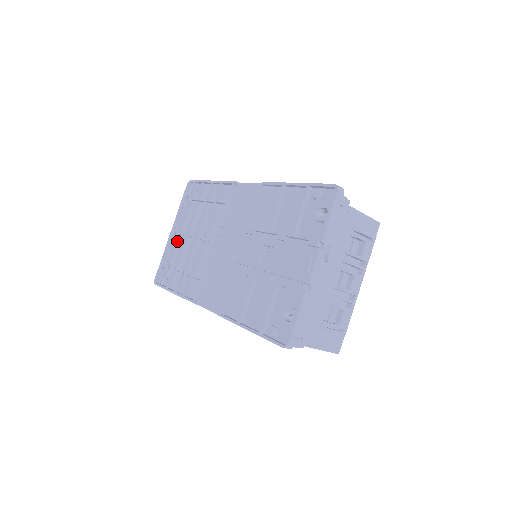
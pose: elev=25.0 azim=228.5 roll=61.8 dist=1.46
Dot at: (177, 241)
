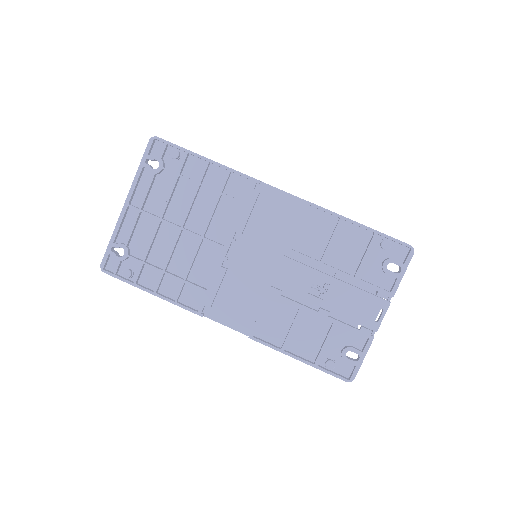
Dot at: (138, 220)
